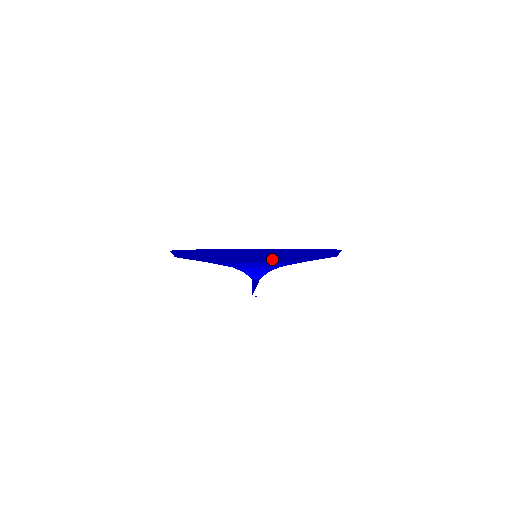
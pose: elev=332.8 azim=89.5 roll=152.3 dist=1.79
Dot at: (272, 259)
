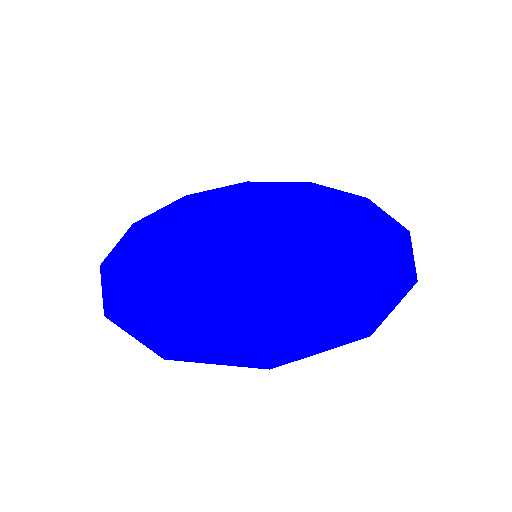
Dot at: occluded
